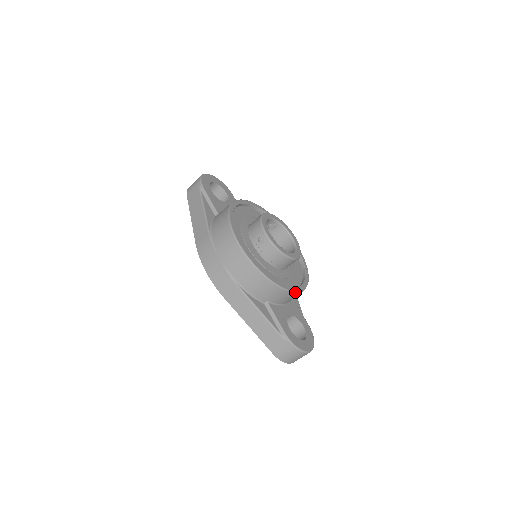
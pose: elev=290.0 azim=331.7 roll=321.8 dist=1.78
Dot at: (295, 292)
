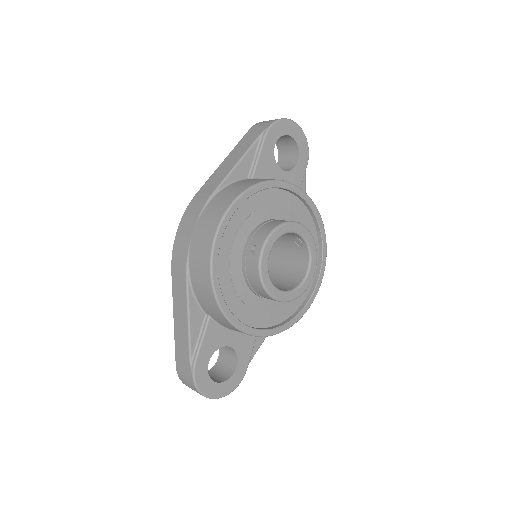
Dot at: (246, 333)
